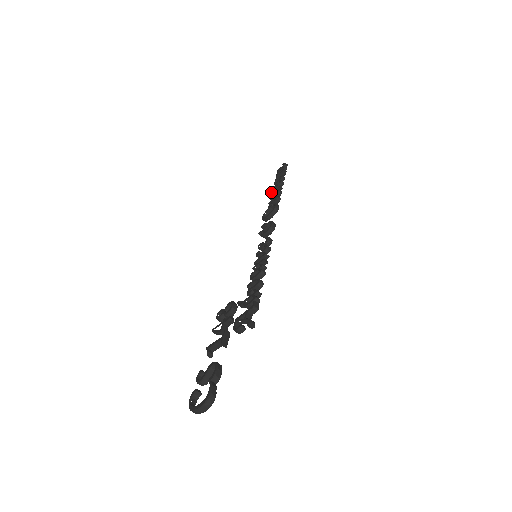
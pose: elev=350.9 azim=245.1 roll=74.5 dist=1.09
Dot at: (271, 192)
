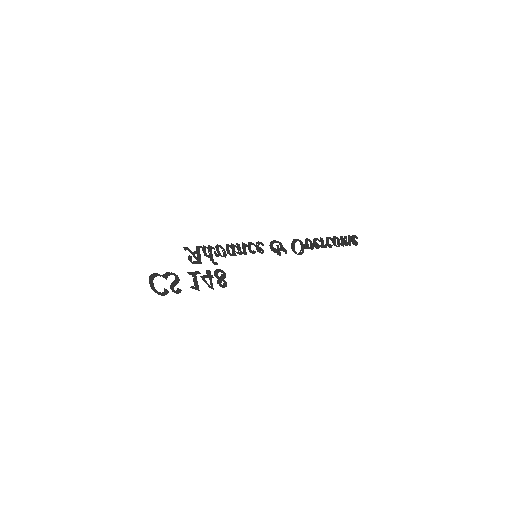
Dot at: (324, 247)
